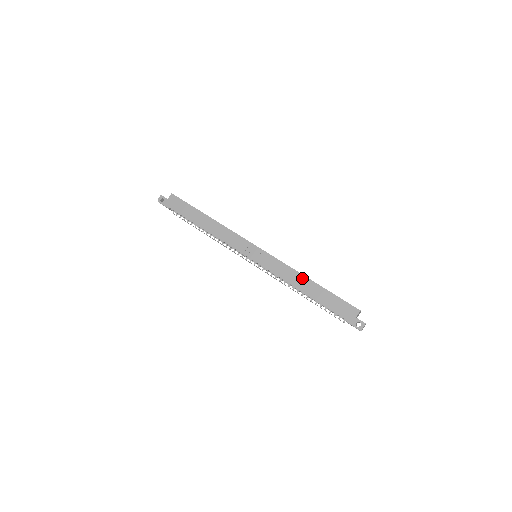
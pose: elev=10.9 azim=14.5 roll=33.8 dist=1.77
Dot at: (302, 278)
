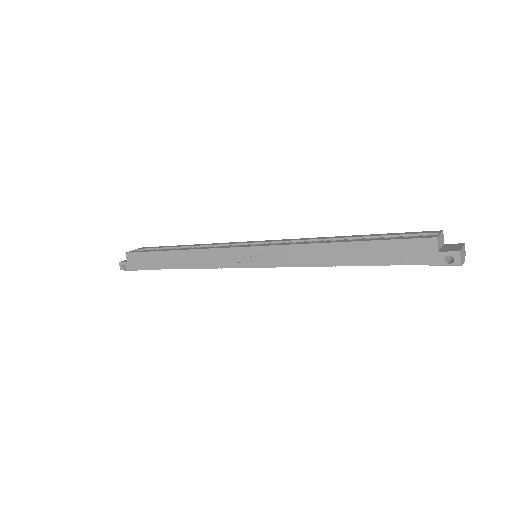
Dot at: (324, 248)
